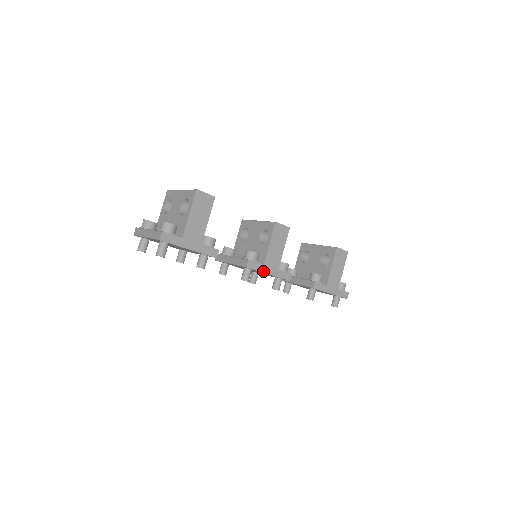
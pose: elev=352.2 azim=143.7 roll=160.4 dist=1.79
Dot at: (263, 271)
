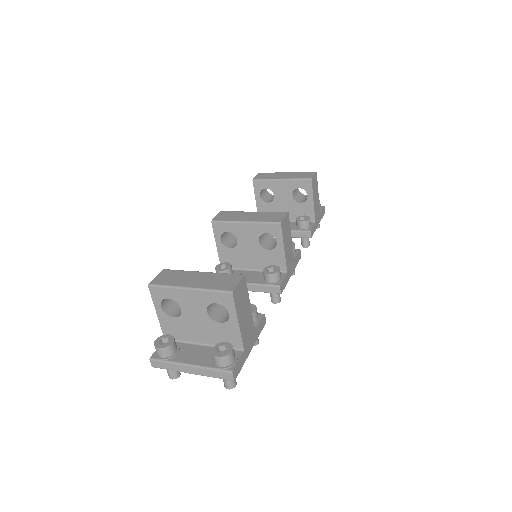
Dot at: (288, 278)
